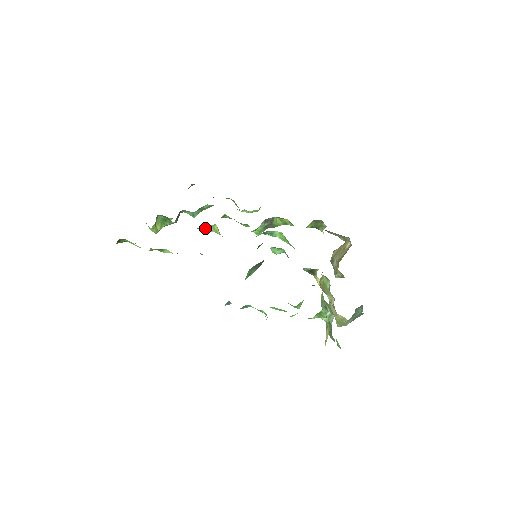
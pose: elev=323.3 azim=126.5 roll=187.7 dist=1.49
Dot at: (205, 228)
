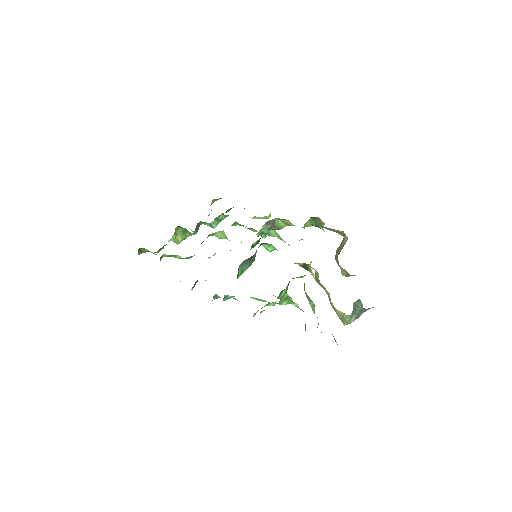
Dot at: (216, 235)
